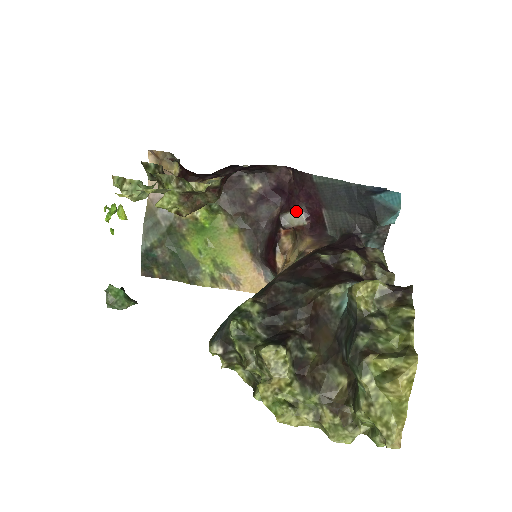
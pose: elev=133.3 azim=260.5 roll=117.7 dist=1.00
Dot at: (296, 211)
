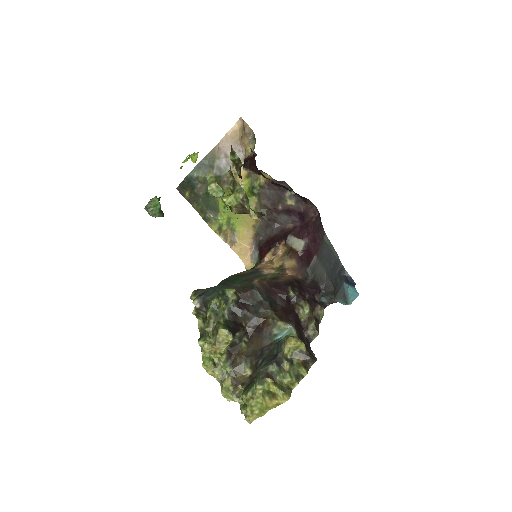
Dot at: (301, 241)
